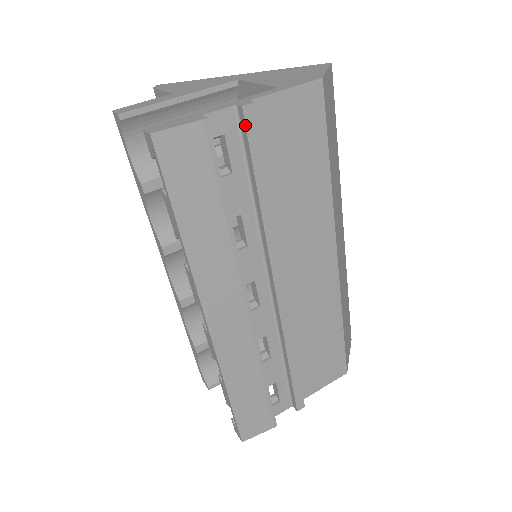
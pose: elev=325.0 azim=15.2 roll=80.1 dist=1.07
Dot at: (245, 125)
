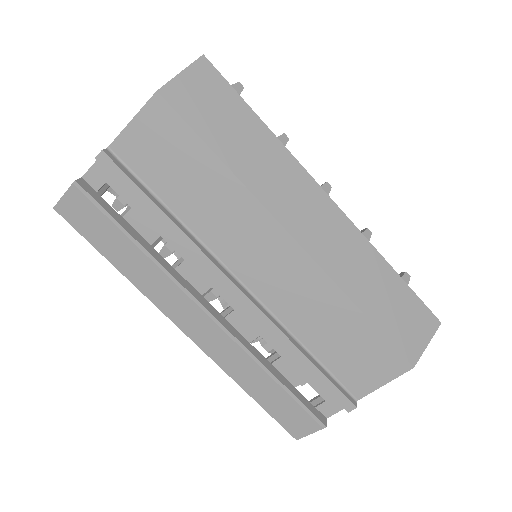
Dot at: (107, 170)
